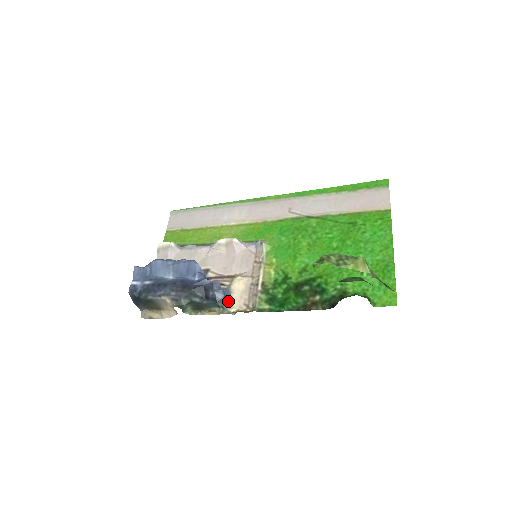
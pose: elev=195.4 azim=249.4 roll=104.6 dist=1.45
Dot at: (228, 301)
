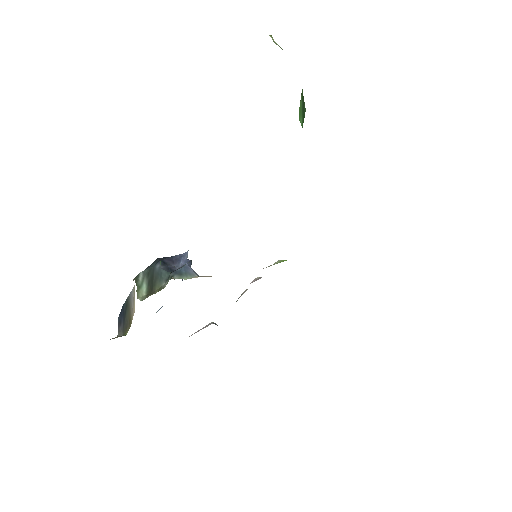
Dot at: (184, 276)
